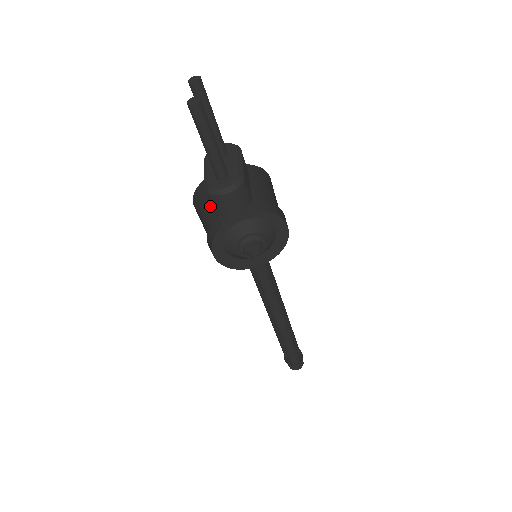
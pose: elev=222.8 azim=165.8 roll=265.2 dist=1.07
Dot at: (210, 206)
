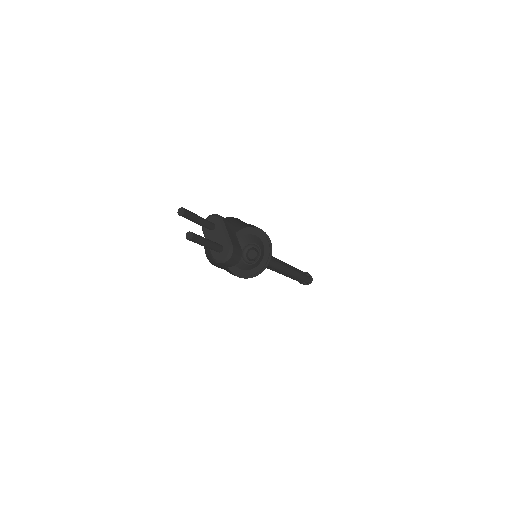
Dot at: occluded
